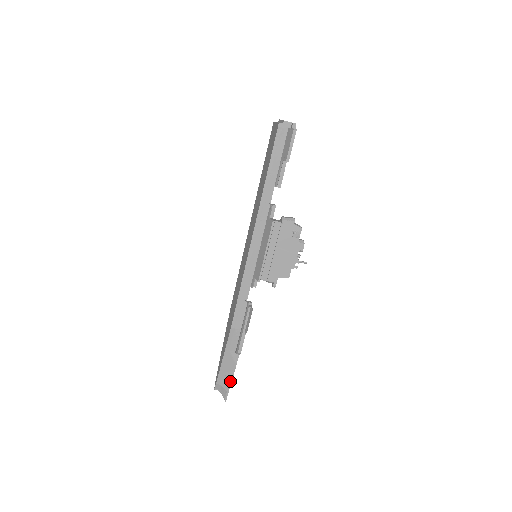
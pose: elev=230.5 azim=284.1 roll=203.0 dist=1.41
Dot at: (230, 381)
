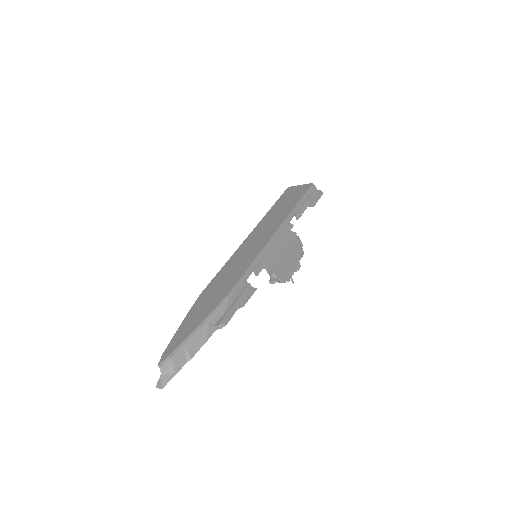
Dot at: (187, 359)
